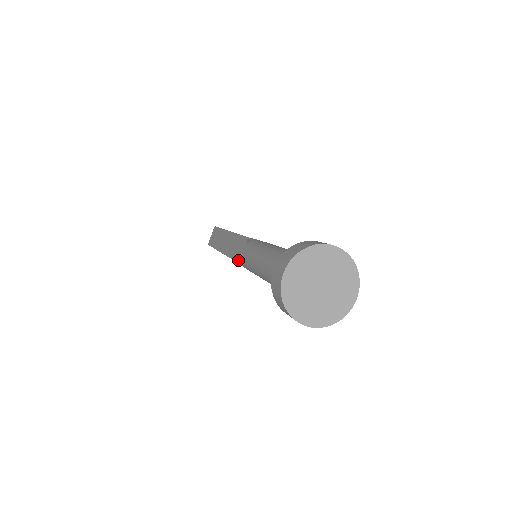
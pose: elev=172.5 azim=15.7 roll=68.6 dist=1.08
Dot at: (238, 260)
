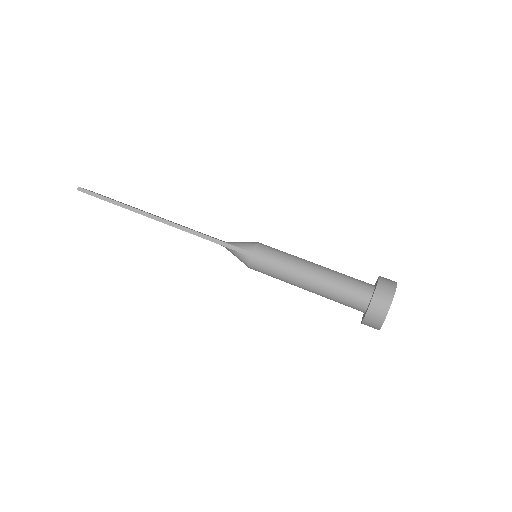
Dot at: occluded
